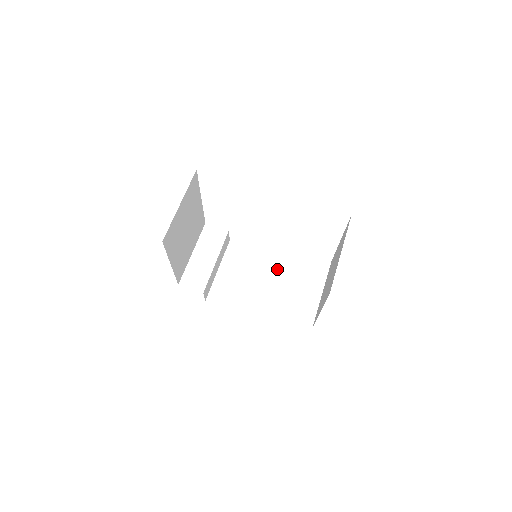
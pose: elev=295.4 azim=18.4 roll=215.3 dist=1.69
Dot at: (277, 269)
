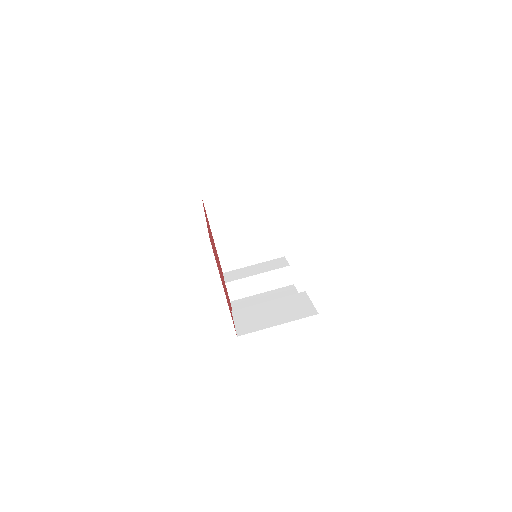
Dot at: occluded
